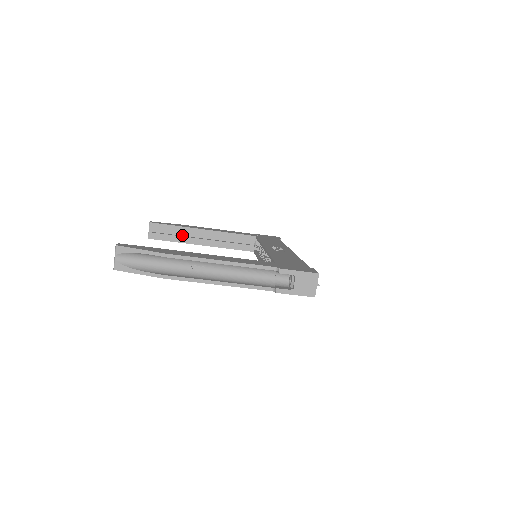
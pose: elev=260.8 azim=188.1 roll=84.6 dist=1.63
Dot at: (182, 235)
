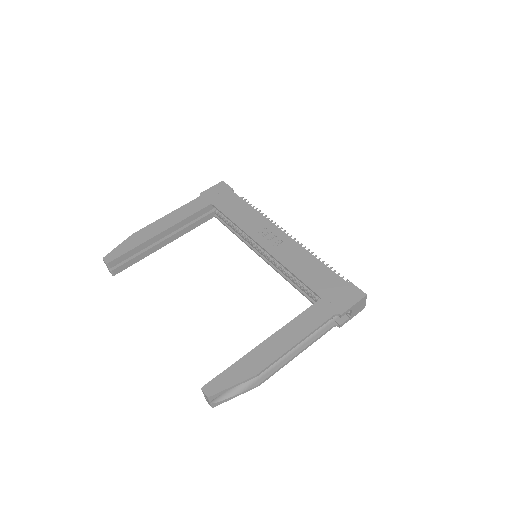
Dot at: (142, 249)
